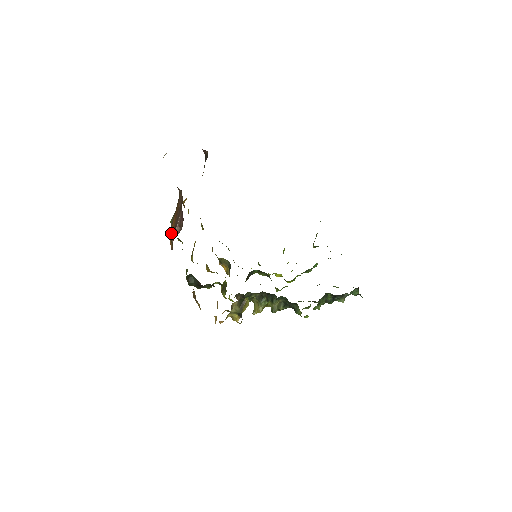
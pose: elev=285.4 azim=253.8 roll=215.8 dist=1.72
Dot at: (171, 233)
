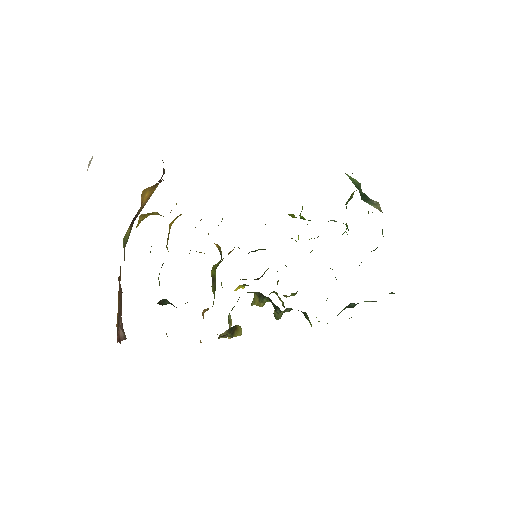
Dot at: occluded
